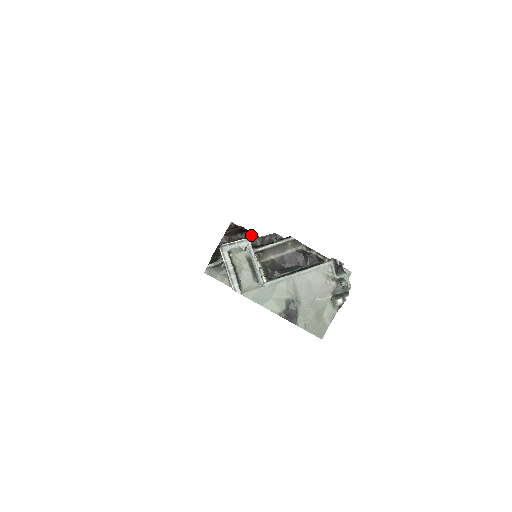
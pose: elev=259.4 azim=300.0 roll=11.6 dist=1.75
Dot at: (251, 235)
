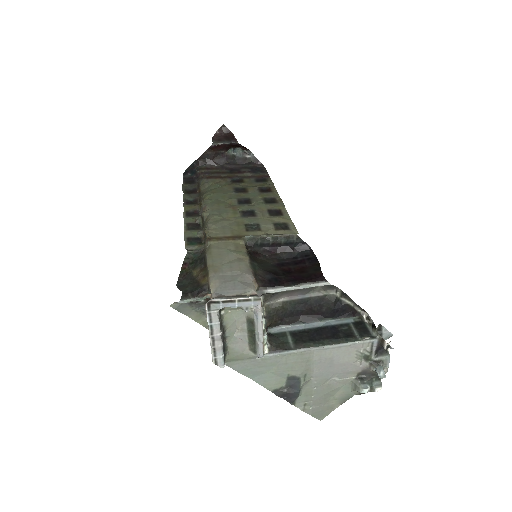
Dot at: (248, 154)
